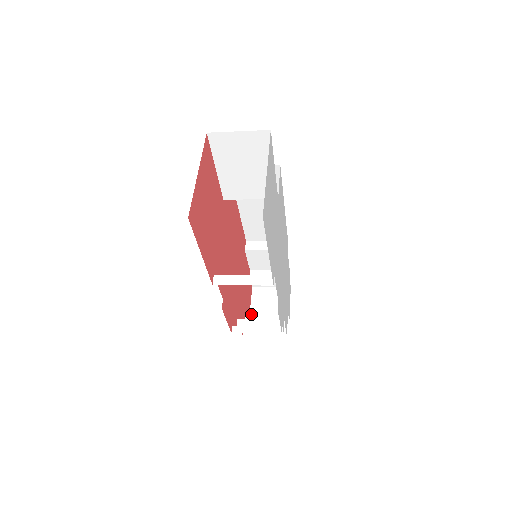
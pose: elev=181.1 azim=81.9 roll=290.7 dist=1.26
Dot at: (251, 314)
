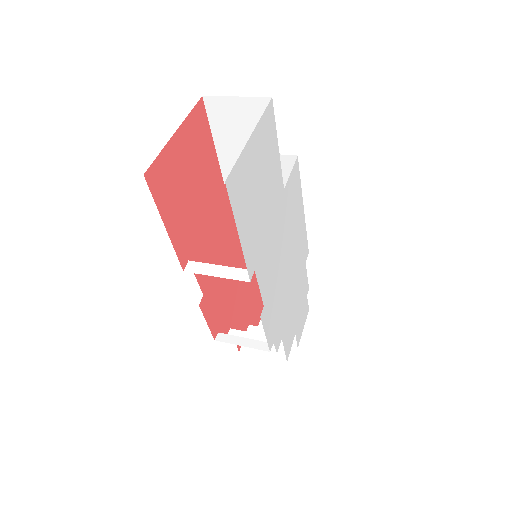
Dot at: (254, 329)
